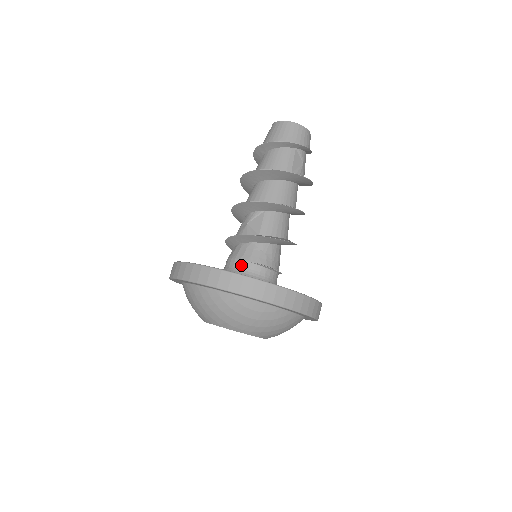
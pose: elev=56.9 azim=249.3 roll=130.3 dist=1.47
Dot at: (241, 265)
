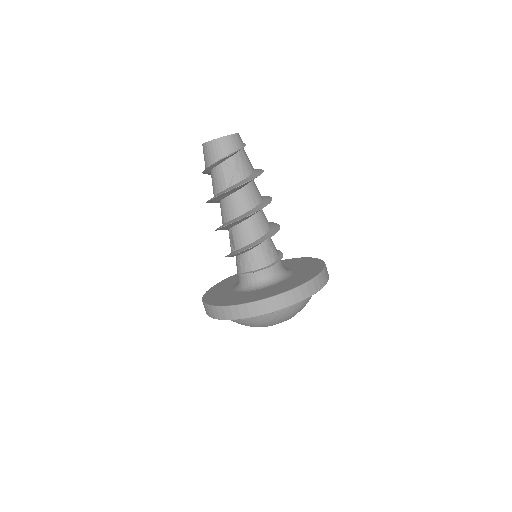
Dot at: (239, 277)
